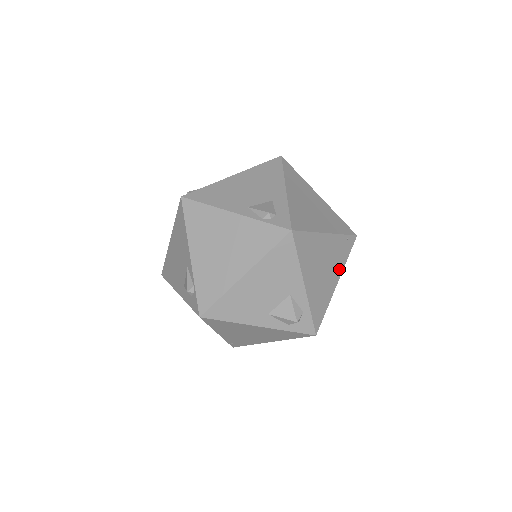
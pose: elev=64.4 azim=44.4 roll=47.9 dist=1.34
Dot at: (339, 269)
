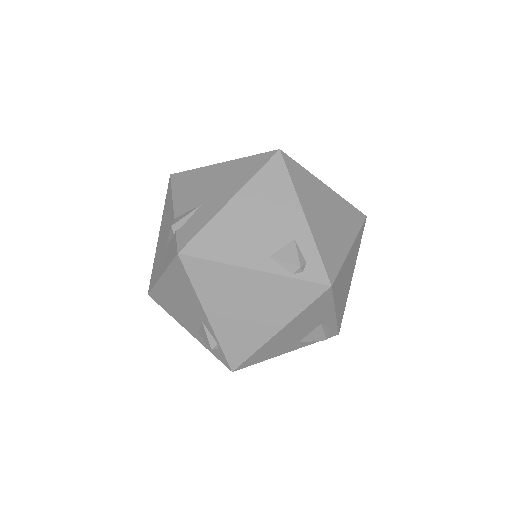
Dot at: (354, 263)
